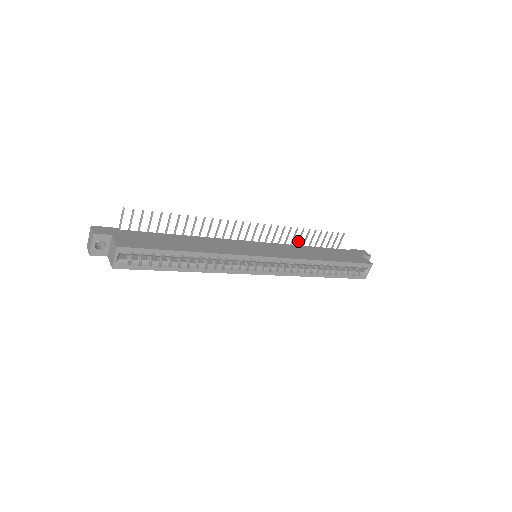
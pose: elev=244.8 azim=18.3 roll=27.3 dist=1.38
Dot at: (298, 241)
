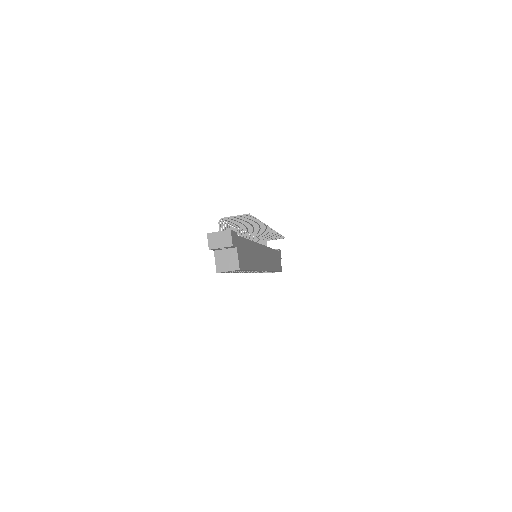
Dot at: occluded
